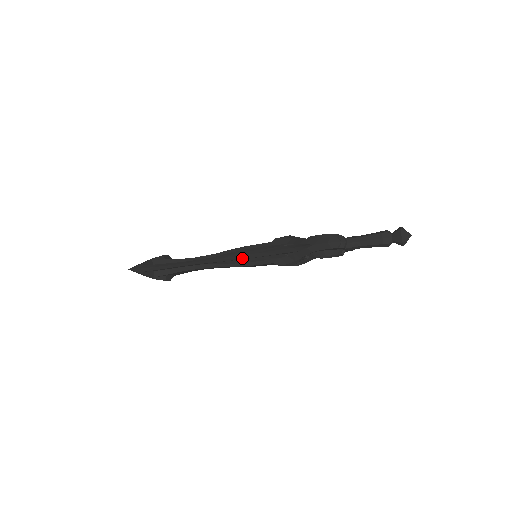
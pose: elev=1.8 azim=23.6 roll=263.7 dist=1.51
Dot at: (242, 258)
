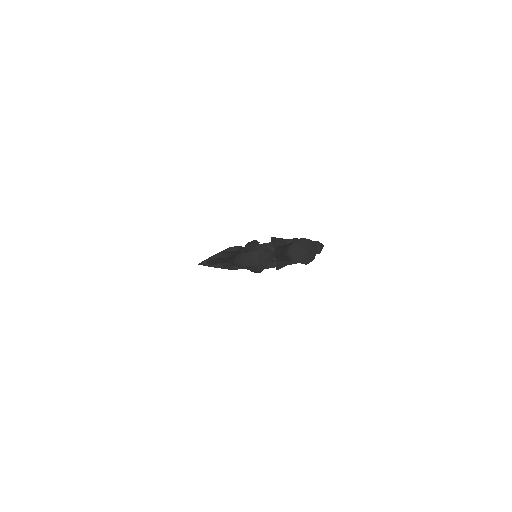
Dot at: occluded
